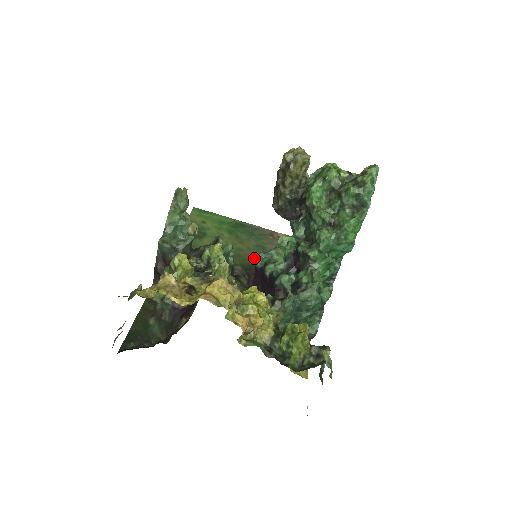
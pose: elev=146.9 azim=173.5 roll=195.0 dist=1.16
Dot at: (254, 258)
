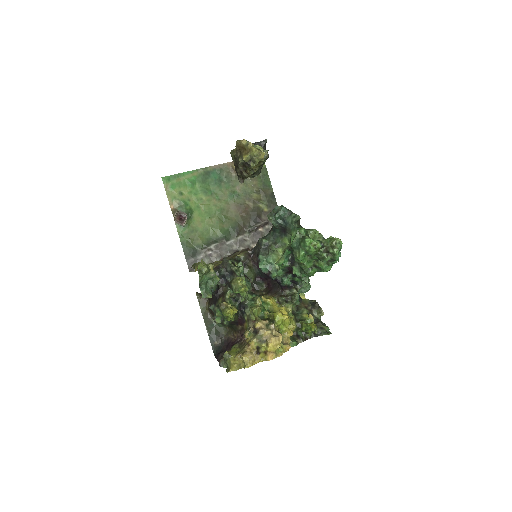
Dot at: (260, 268)
